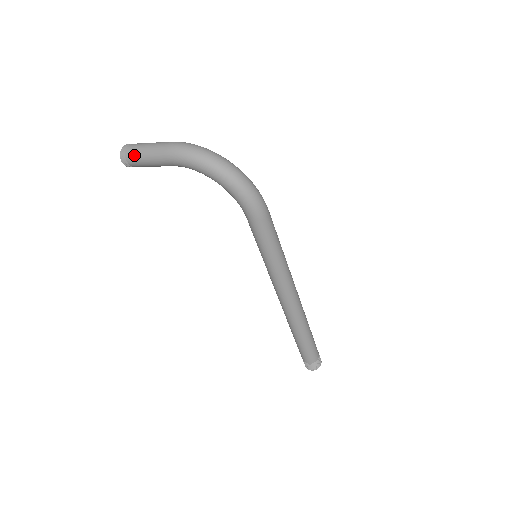
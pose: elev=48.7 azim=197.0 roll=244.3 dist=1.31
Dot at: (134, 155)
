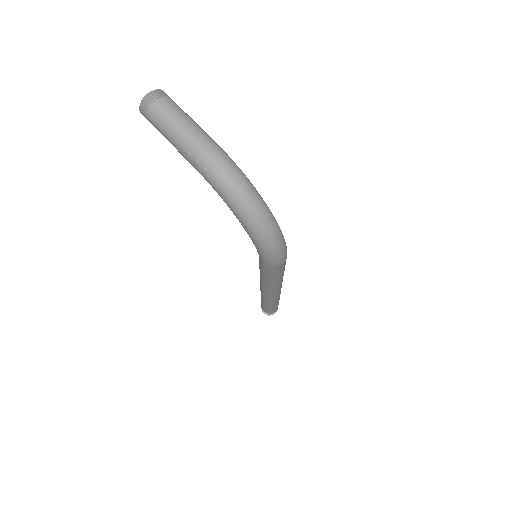
Dot at: (157, 123)
